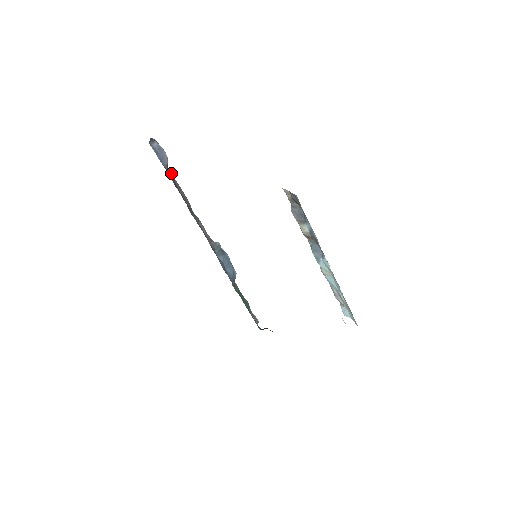
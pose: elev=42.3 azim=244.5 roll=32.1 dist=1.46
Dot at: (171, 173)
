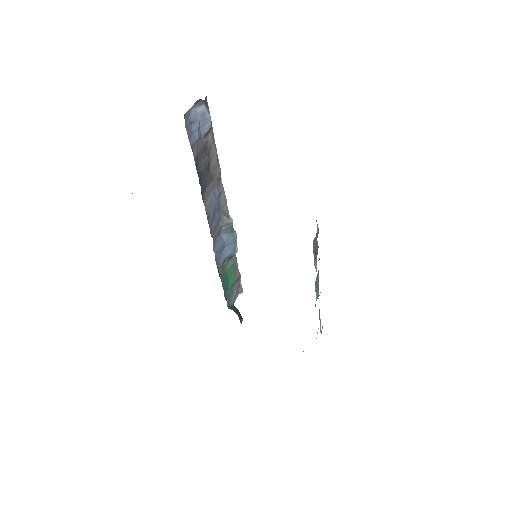
Dot at: (212, 138)
